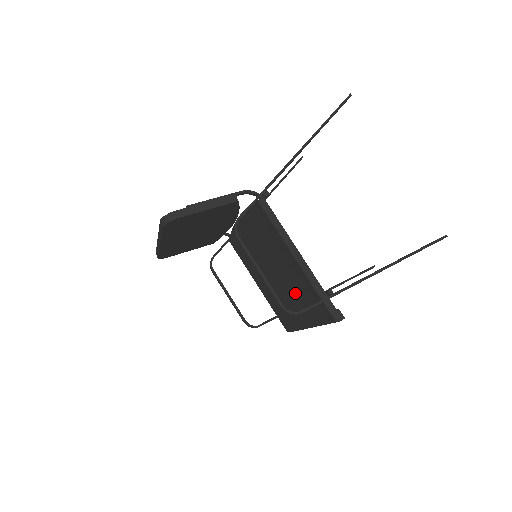
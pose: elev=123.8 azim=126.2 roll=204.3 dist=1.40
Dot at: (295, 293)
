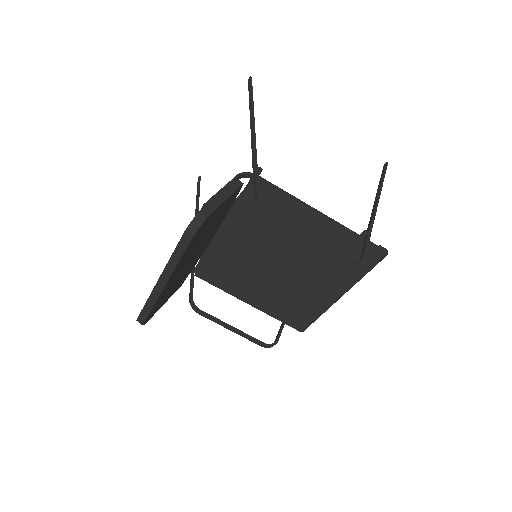
Dot at: (318, 266)
